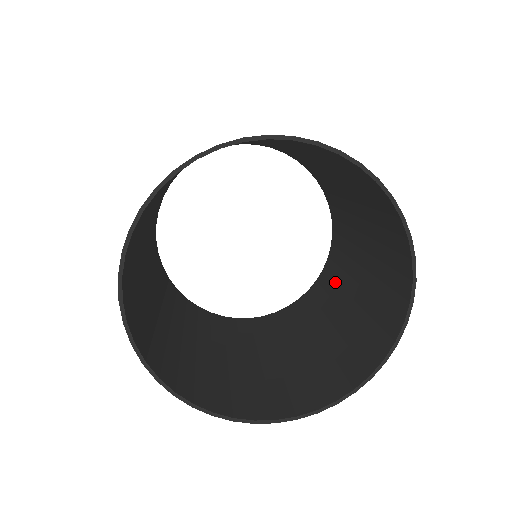
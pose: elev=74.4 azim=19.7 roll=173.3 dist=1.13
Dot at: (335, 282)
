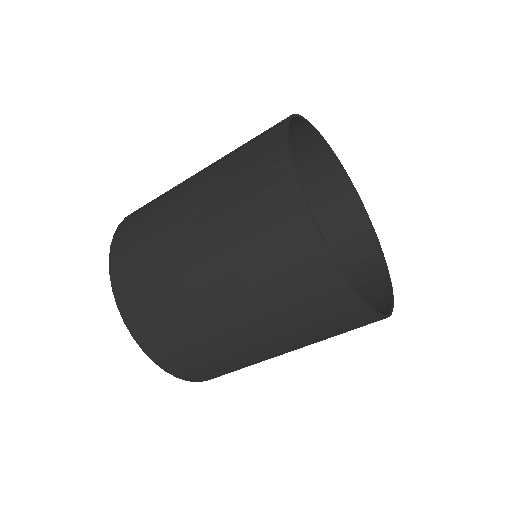
Dot at: occluded
